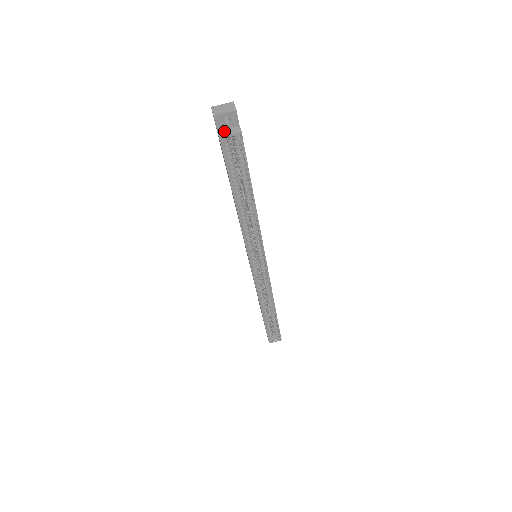
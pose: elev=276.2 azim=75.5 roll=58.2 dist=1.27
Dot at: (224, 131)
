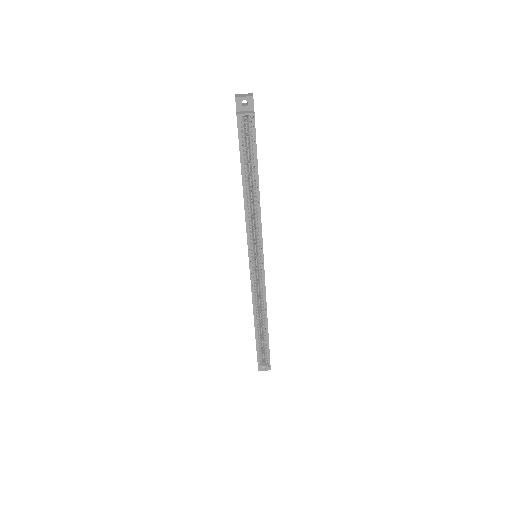
Dot at: (241, 112)
